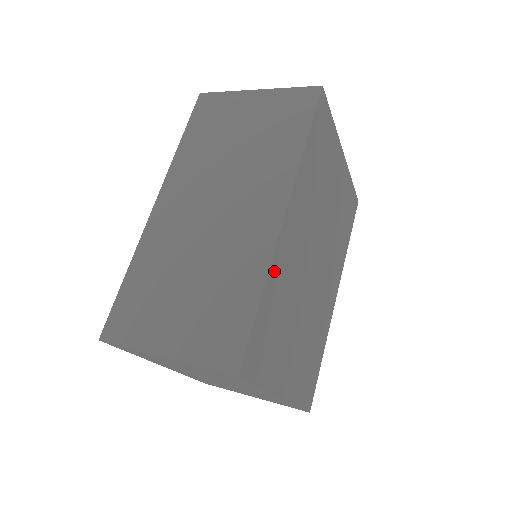
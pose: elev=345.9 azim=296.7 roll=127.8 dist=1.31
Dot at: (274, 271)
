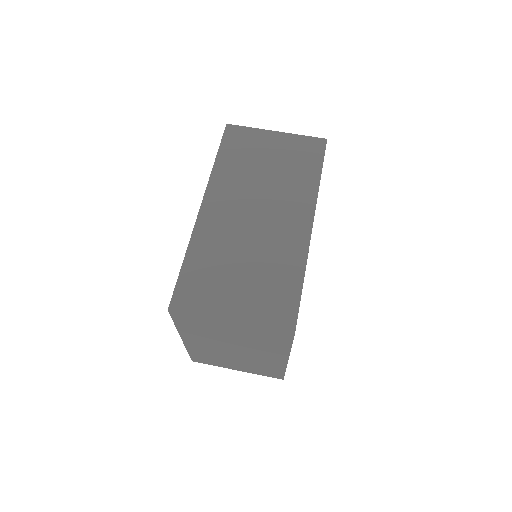
Dot at: occluded
